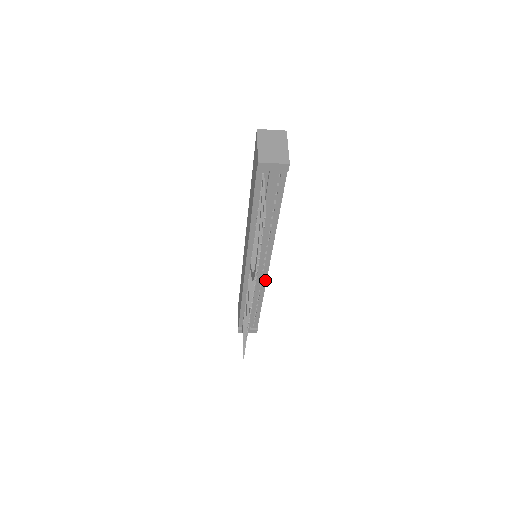
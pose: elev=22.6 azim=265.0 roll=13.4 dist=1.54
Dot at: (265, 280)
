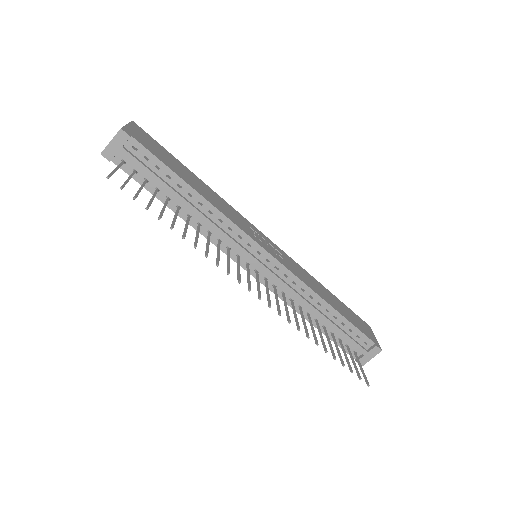
Dot at: (288, 271)
